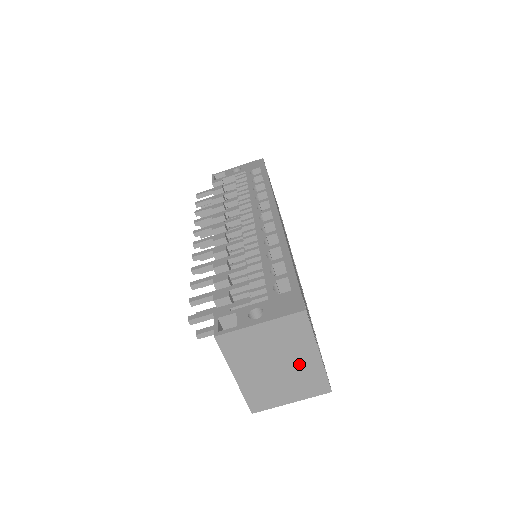
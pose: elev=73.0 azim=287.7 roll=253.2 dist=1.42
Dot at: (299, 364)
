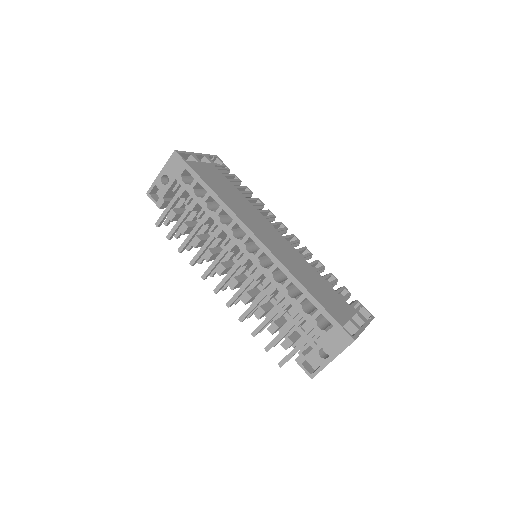
Dot at: occluded
